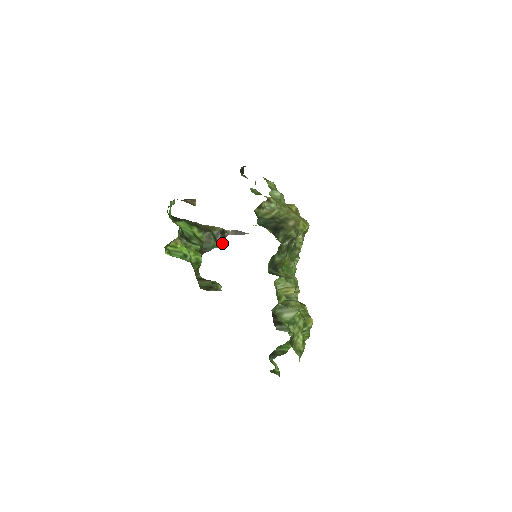
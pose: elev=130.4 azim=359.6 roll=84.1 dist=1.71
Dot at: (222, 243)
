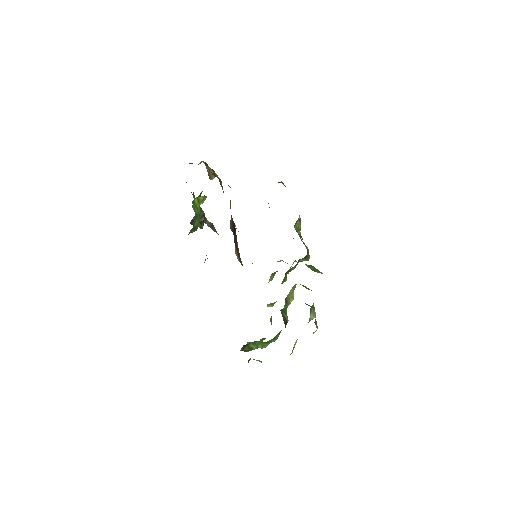
Dot at: (202, 226)
